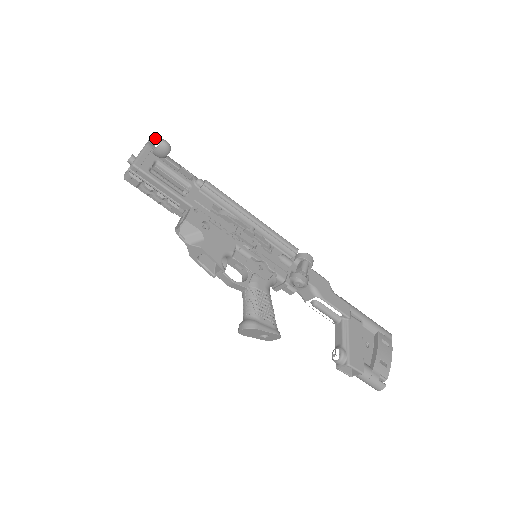
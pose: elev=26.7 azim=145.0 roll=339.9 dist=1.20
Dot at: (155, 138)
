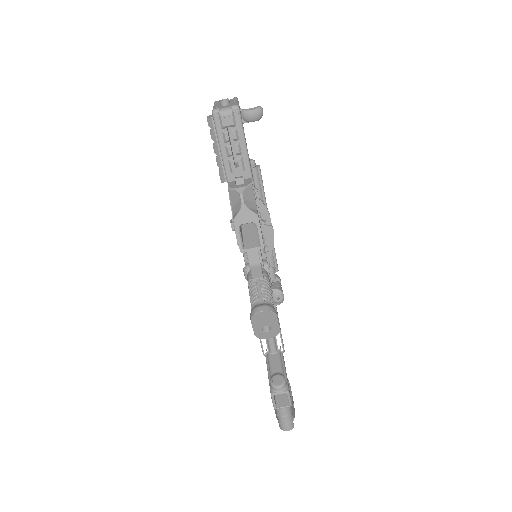
Dot at: occluded
